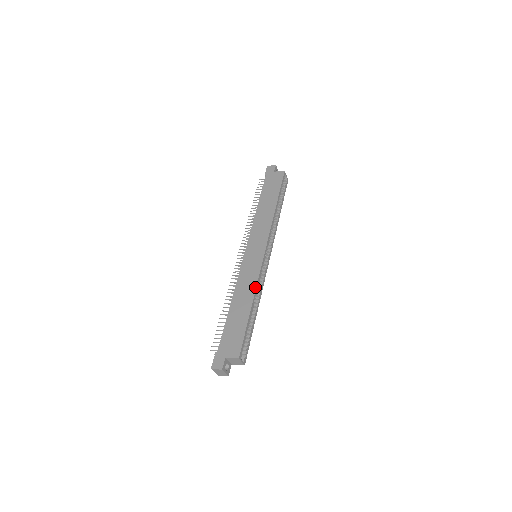
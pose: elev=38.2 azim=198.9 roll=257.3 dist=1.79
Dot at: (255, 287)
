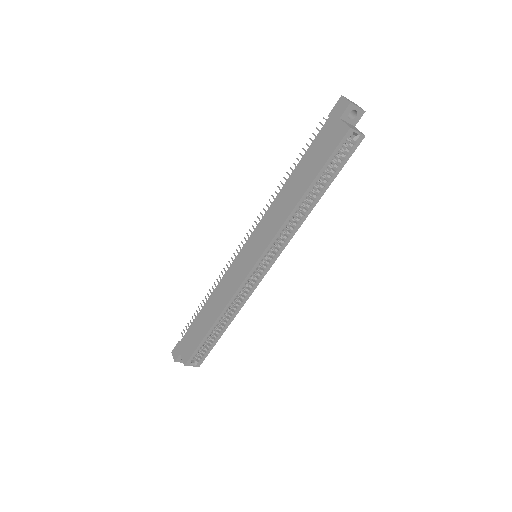
Dot at: (225, 305)
